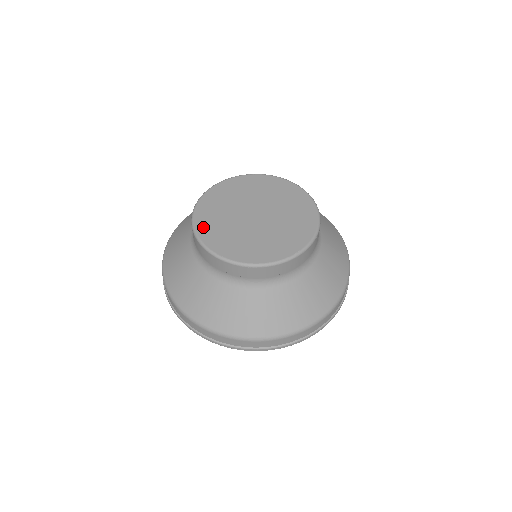
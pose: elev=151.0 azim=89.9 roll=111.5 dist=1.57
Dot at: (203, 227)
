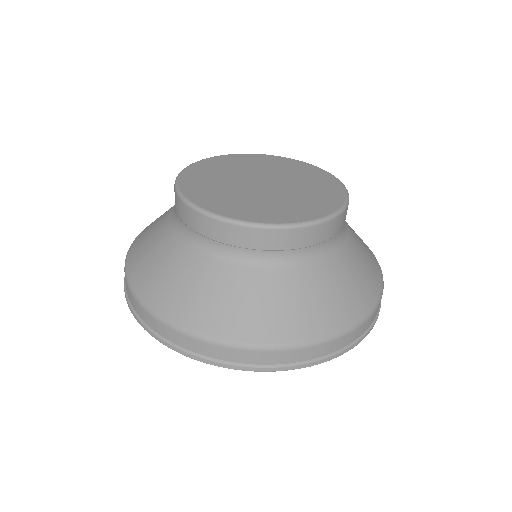
Dot at: (189, 178)
